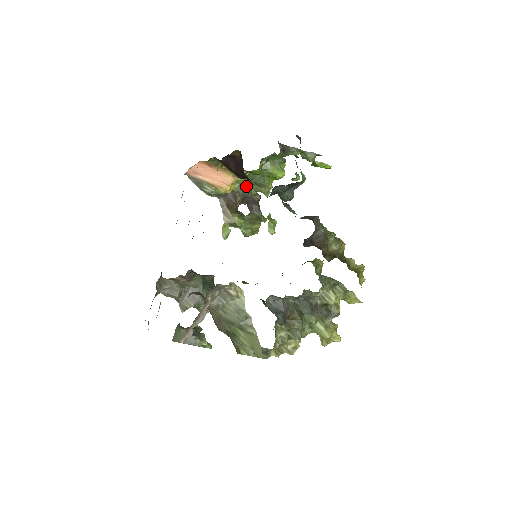
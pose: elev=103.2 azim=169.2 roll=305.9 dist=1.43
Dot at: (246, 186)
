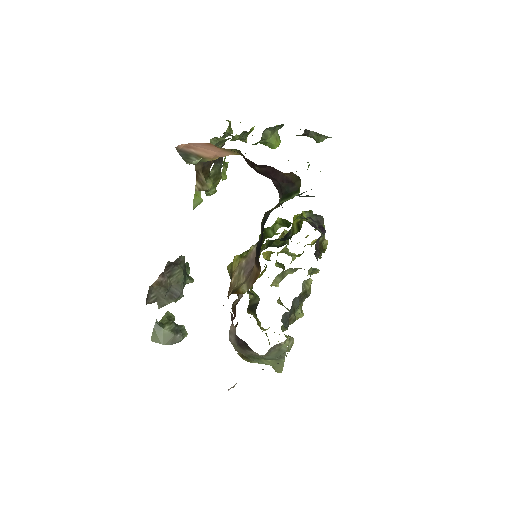
Dot at: occluded
